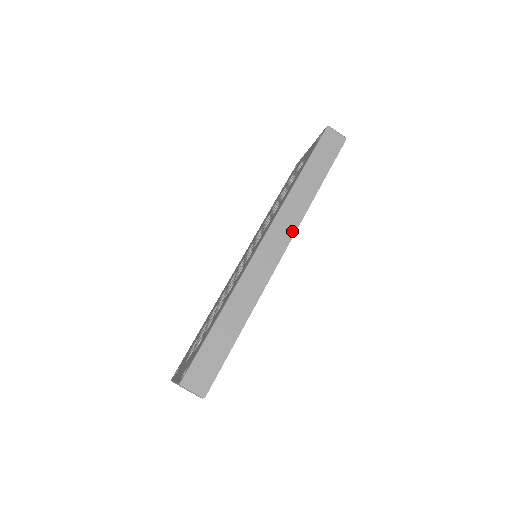
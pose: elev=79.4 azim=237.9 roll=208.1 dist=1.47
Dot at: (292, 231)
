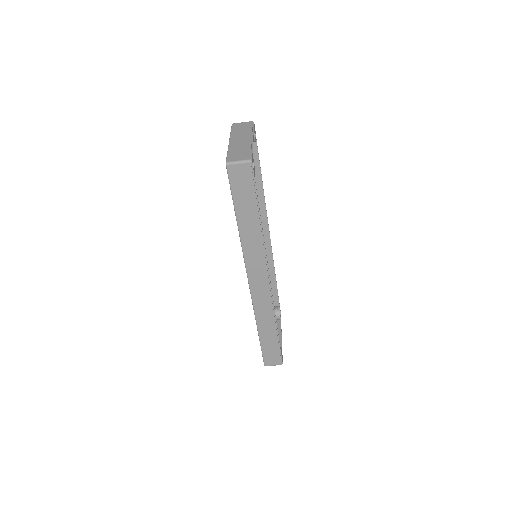
Dot at: (264, 266)
